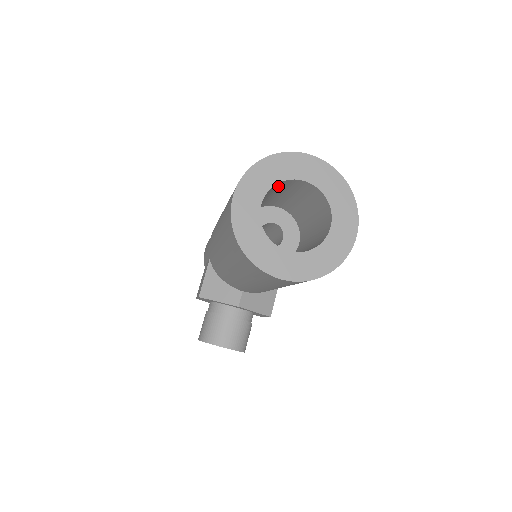
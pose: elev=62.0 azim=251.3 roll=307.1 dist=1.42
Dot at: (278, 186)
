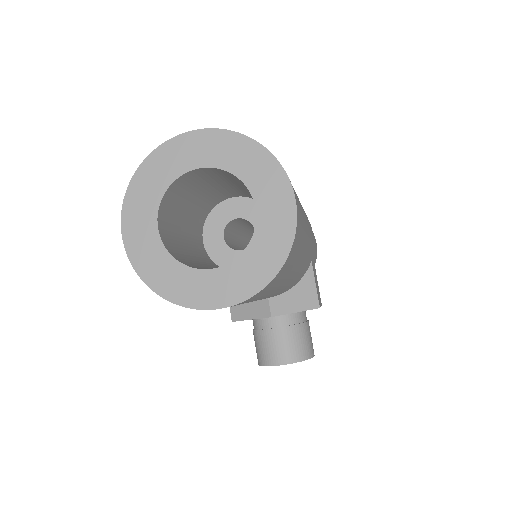
Dot at: (179, 190)
